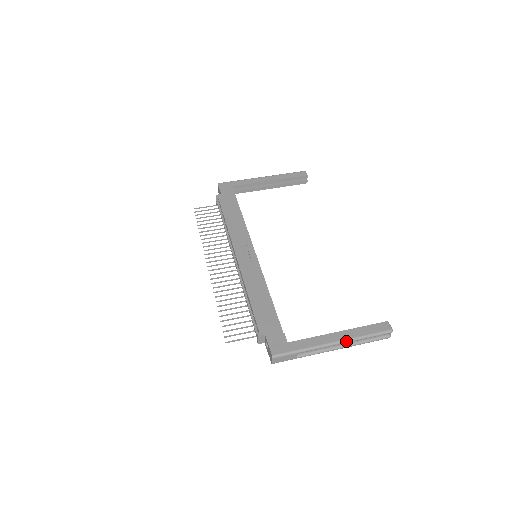
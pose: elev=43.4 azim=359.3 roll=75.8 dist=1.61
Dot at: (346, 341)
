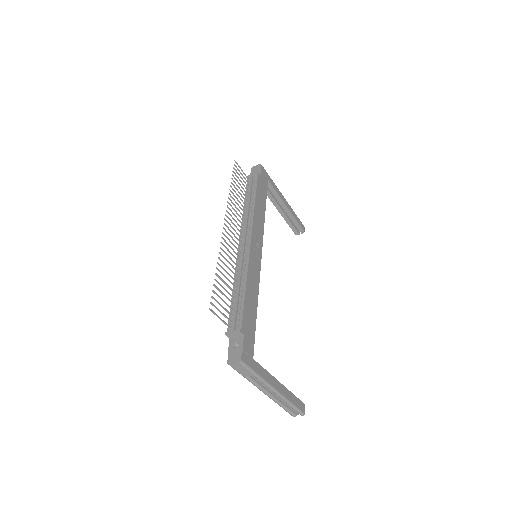
Dot at: (282, 396)
